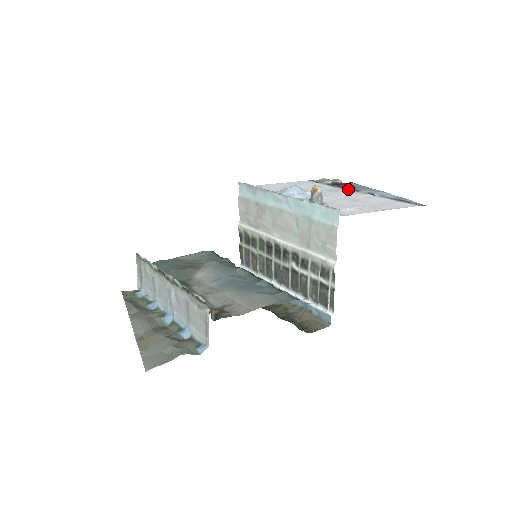
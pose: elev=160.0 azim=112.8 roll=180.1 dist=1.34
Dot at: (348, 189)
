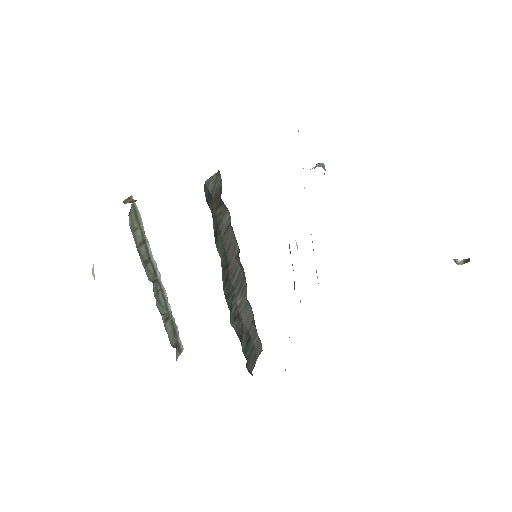
Dot at: occluded
